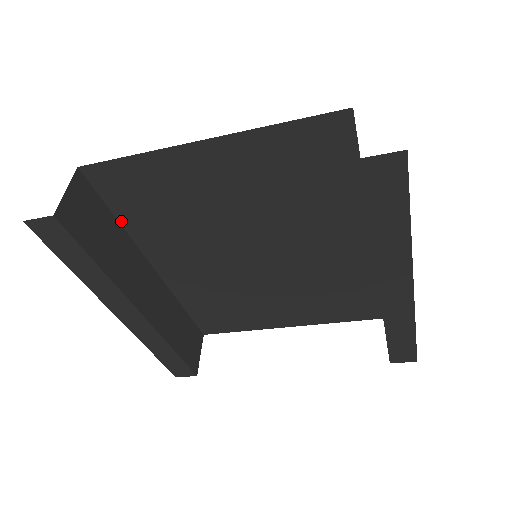
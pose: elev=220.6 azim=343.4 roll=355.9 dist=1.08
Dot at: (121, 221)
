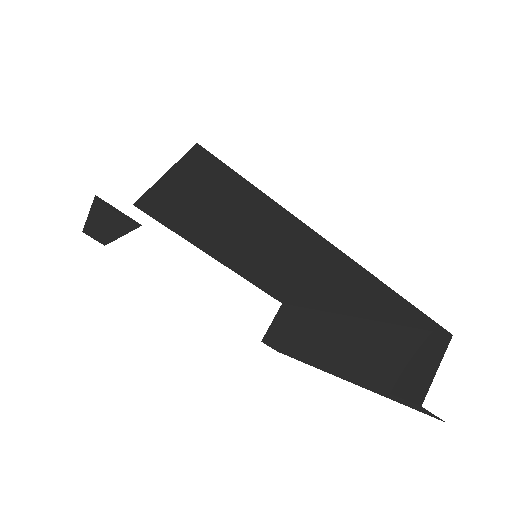
Dot at: (175, 168)
